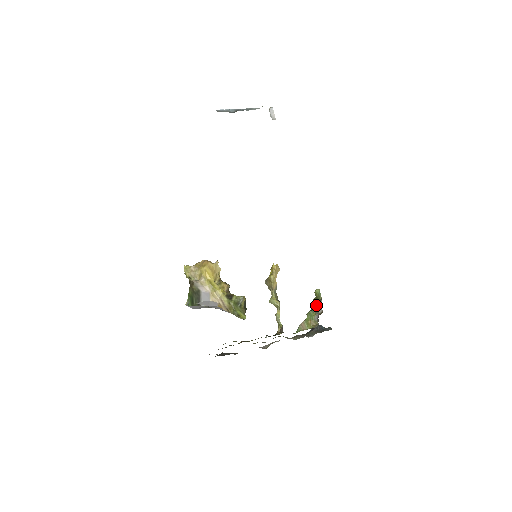
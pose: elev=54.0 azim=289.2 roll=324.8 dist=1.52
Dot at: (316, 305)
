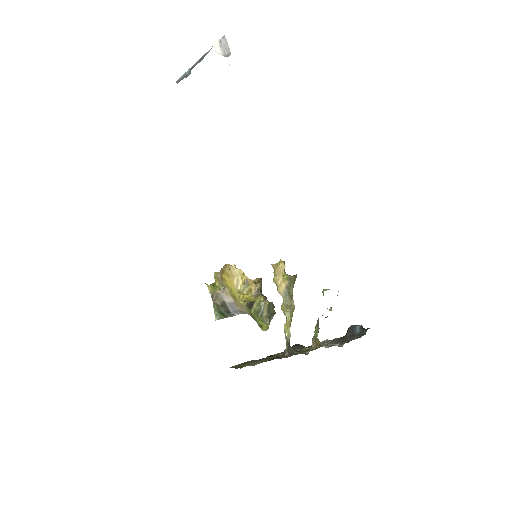
Dot at: occluded
